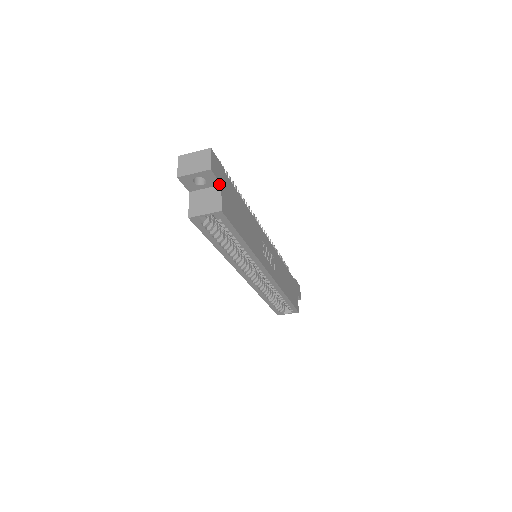
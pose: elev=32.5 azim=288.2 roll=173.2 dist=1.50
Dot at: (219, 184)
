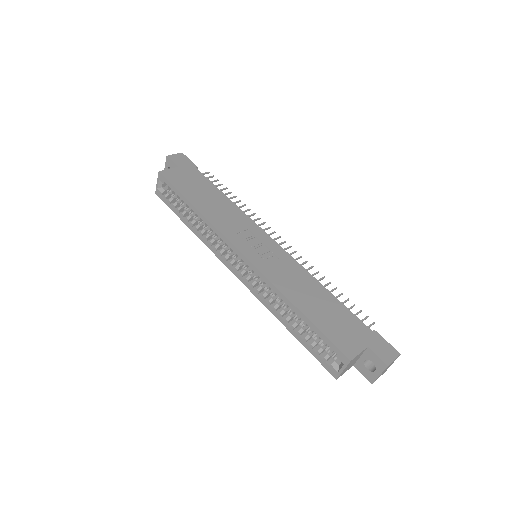
Dot at: (178, 167)
